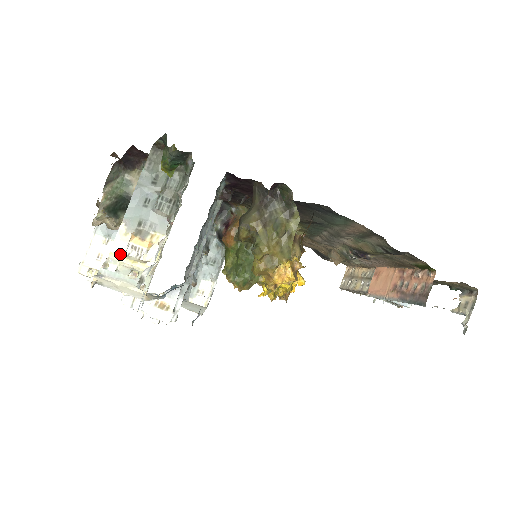
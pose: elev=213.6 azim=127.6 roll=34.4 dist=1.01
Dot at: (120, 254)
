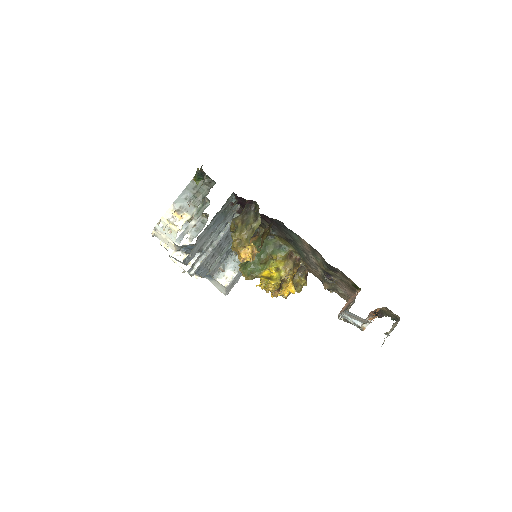
Dot at: (166, 219)
